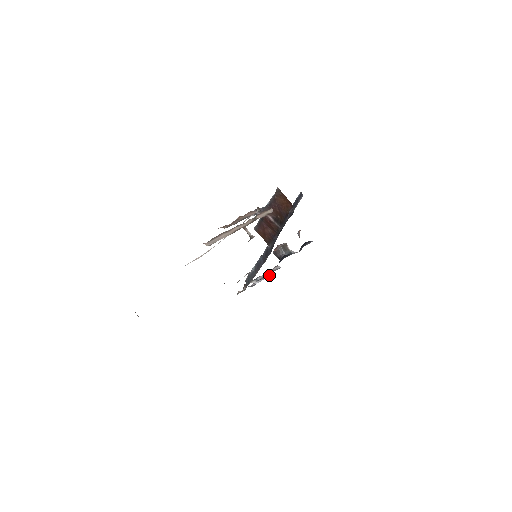
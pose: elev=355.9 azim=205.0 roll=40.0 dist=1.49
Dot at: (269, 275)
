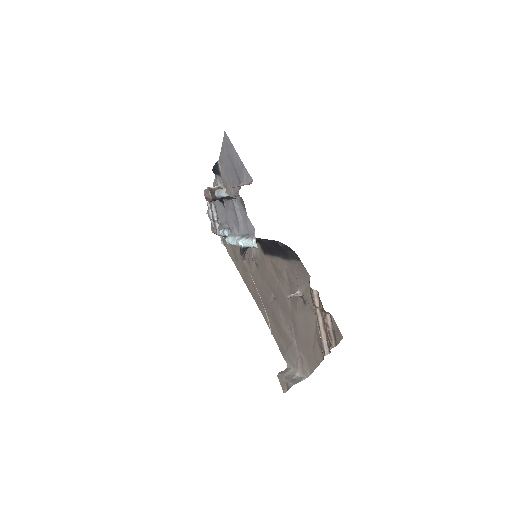
Dot at: (208, 202)
